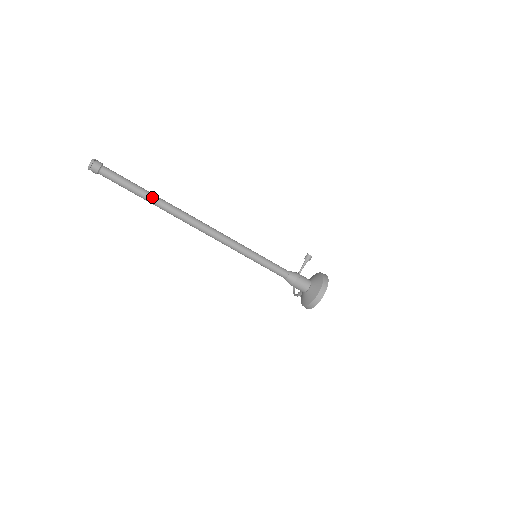
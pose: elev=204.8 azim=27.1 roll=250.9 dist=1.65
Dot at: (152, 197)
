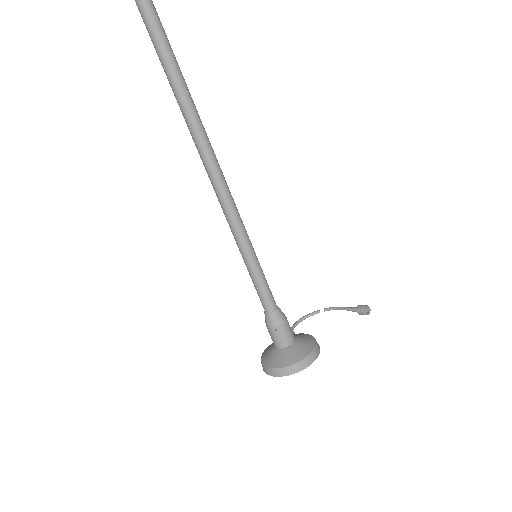
Dot at: (169, 73)
